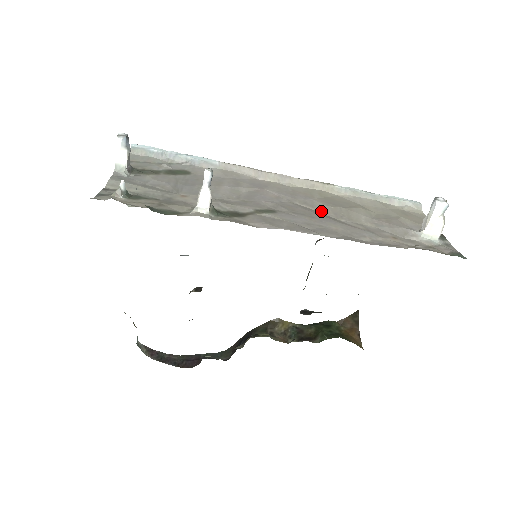
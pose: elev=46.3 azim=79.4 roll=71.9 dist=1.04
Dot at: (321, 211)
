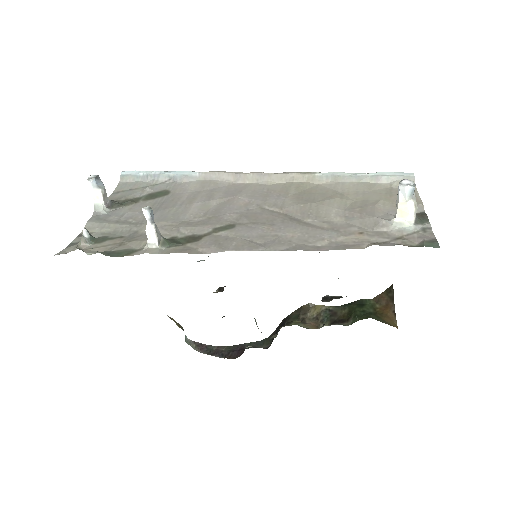
Dot at: (288, 212)
